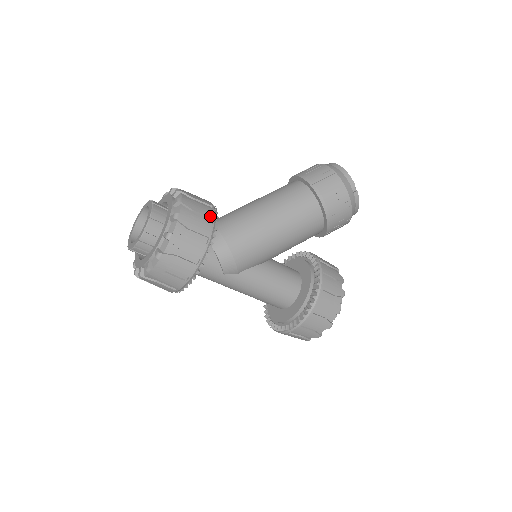
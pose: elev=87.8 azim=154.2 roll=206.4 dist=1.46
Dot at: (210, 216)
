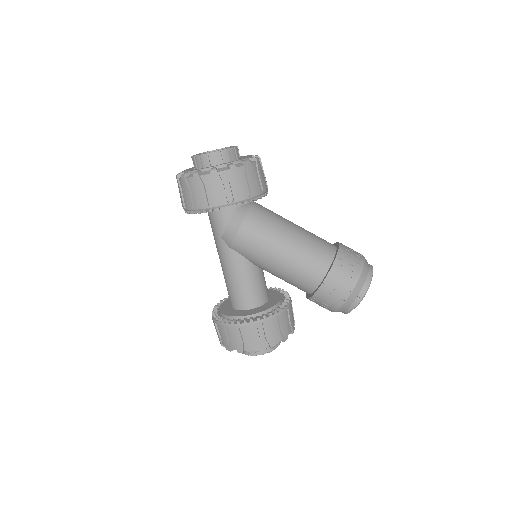
Dot at: (252, 192)
